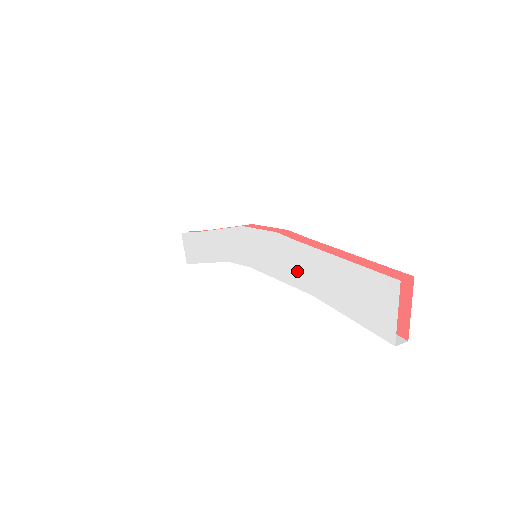
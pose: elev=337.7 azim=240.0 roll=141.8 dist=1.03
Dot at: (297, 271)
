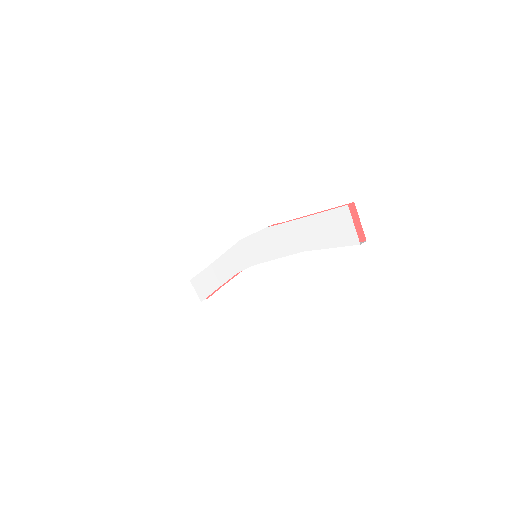
Dot at: (288, 243)
